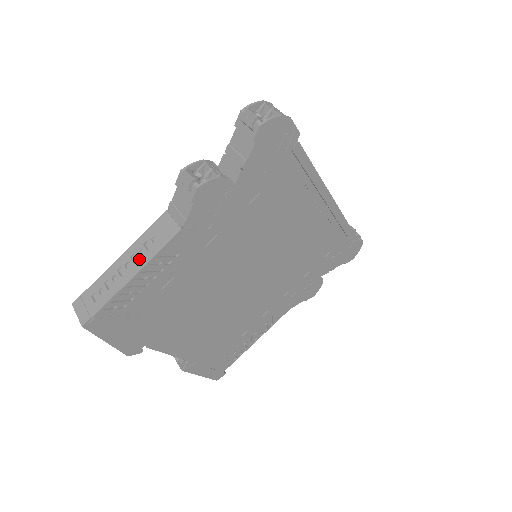
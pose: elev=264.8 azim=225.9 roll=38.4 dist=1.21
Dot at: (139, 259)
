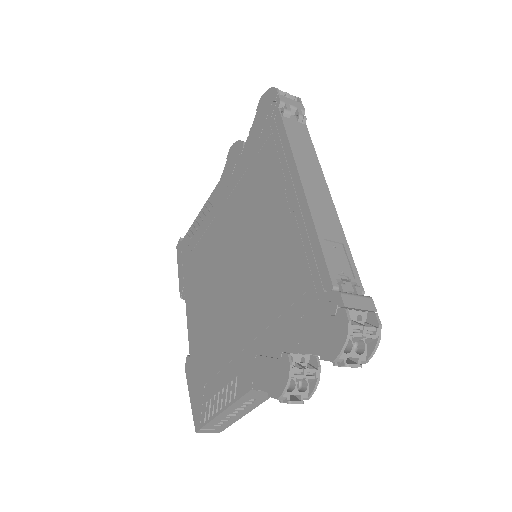
Dot at: (247, 408)
